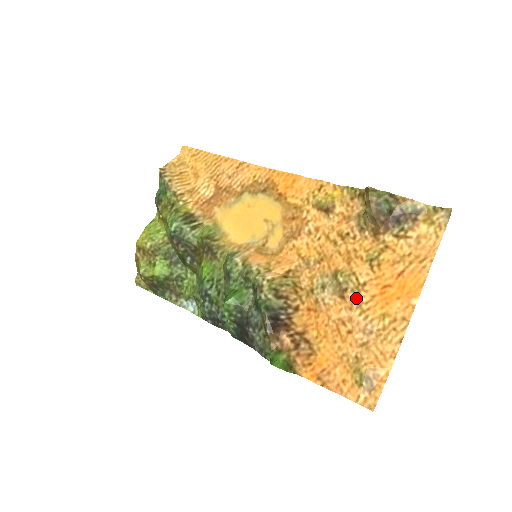
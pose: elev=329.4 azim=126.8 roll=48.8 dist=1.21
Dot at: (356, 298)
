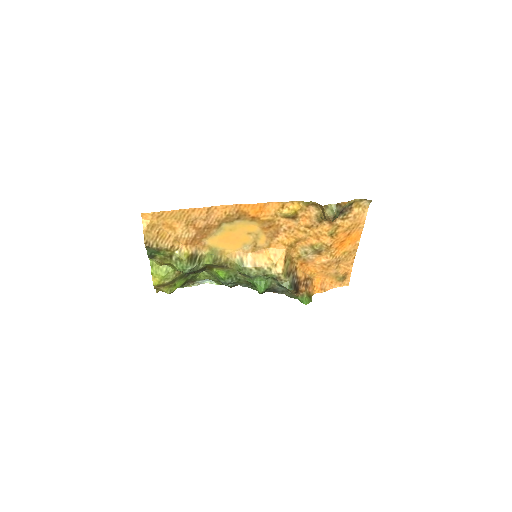
Dot at: (328, 252)
